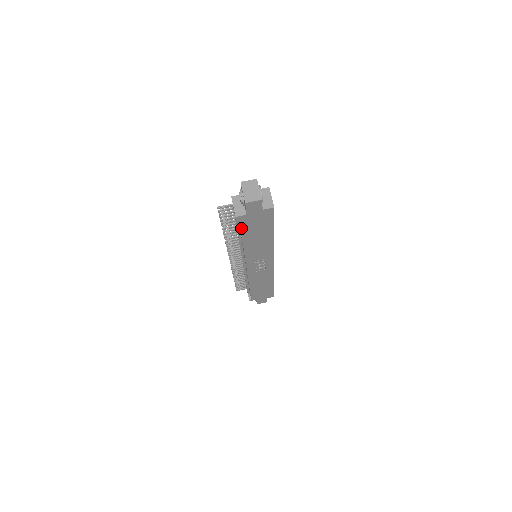
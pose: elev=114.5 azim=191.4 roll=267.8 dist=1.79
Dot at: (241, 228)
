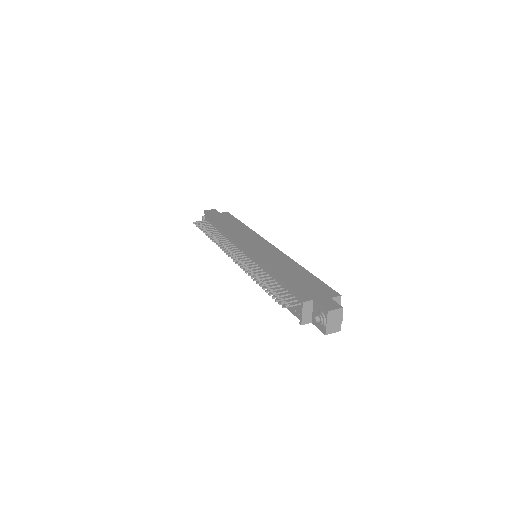
Dot at: (290, 311)
